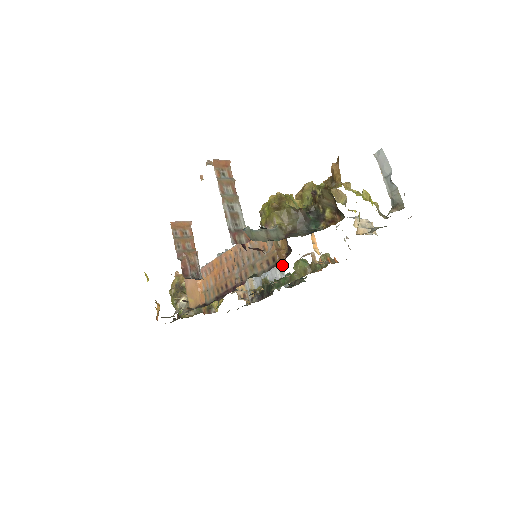
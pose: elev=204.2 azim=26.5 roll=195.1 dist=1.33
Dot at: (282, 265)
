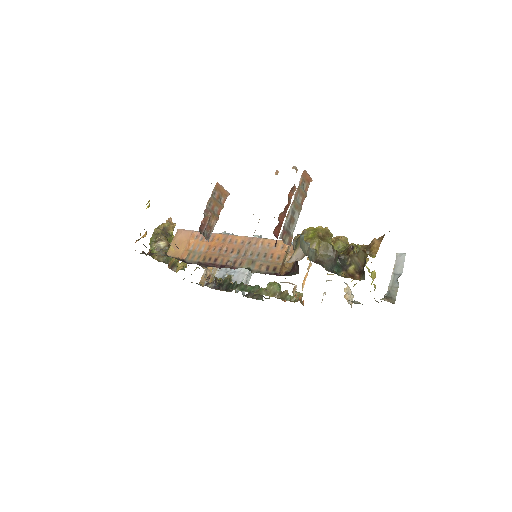
Dot at: occluded
